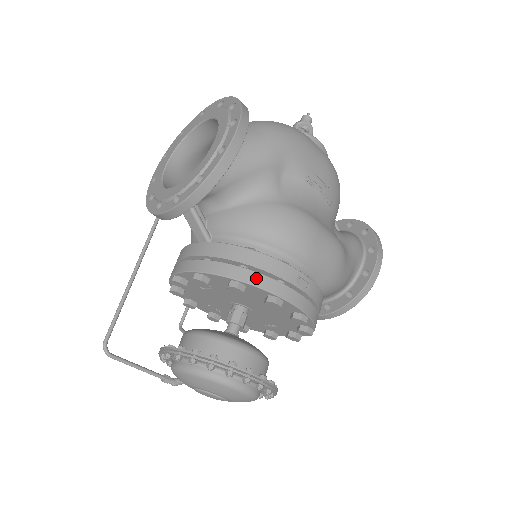
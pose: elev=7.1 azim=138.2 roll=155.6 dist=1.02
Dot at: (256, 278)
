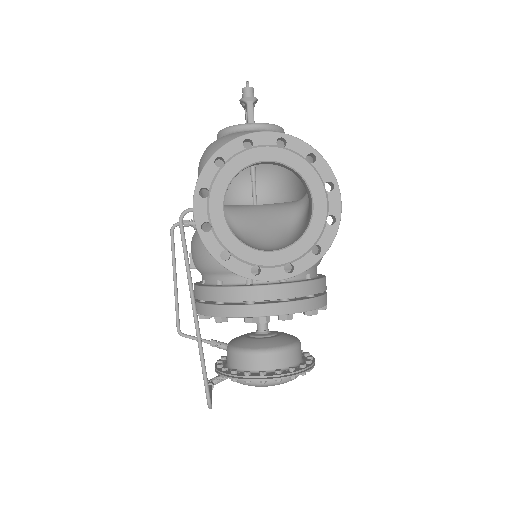
Dot at: (323, 300)
